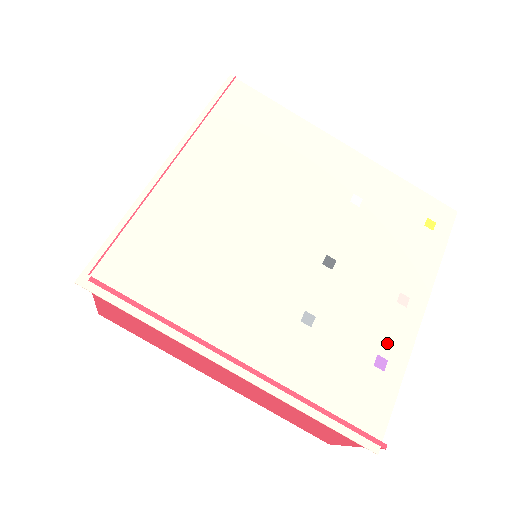
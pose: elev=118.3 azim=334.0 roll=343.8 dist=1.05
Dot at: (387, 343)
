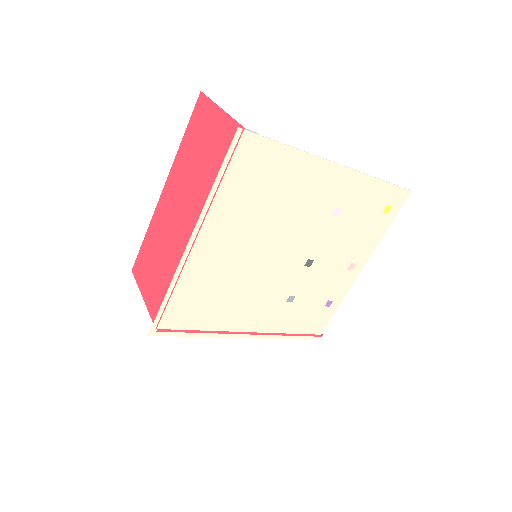
Dot at: (335, 293)
